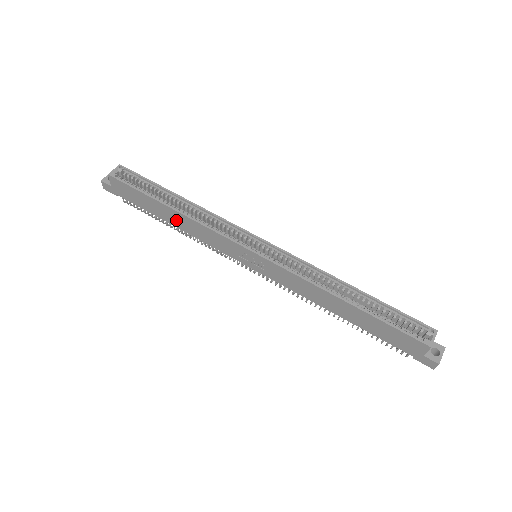
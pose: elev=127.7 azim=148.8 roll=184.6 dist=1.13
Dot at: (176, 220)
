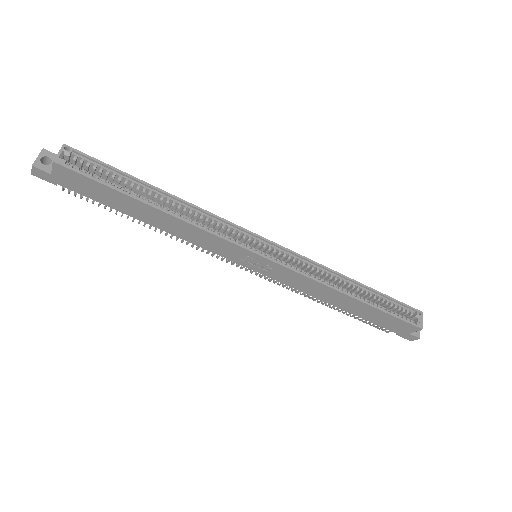
Dot at: (158, 220)
